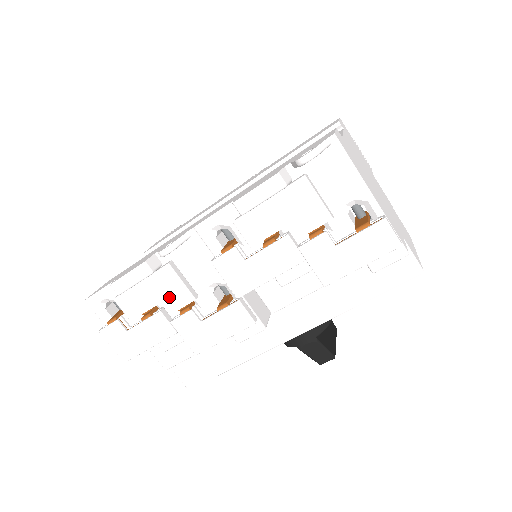
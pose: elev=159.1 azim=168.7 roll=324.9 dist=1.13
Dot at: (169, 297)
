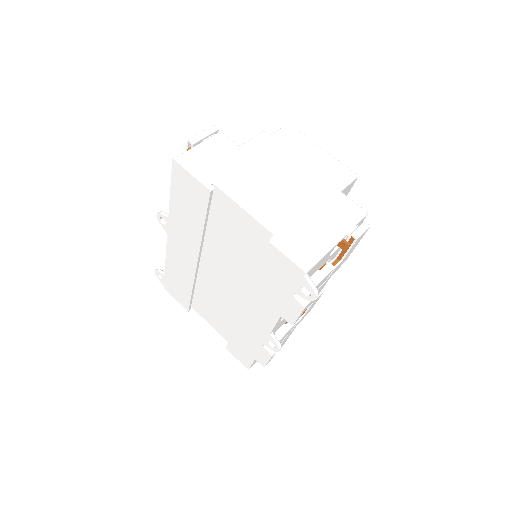
Dot at: (286, 335)
